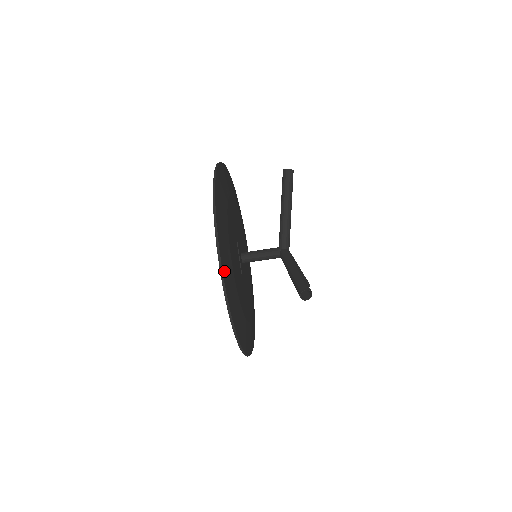
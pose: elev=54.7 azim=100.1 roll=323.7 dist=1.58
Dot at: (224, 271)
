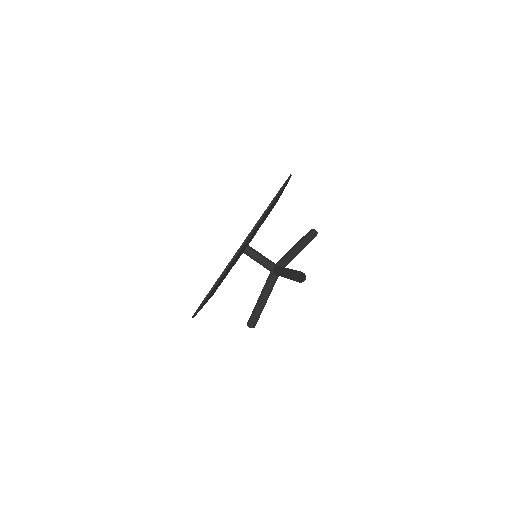
Dot at: (269, 209)
